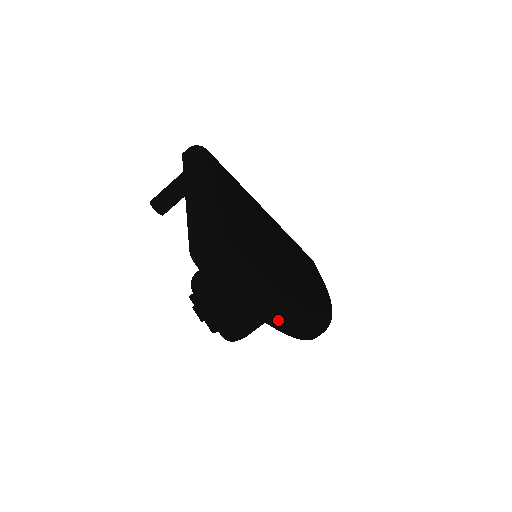
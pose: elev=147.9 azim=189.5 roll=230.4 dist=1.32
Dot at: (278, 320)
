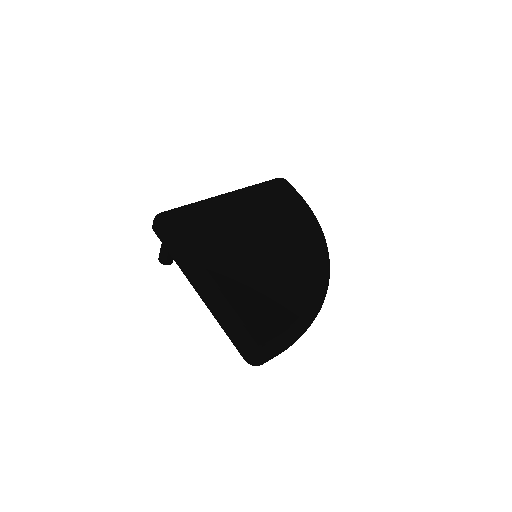
Dot at: occluded
